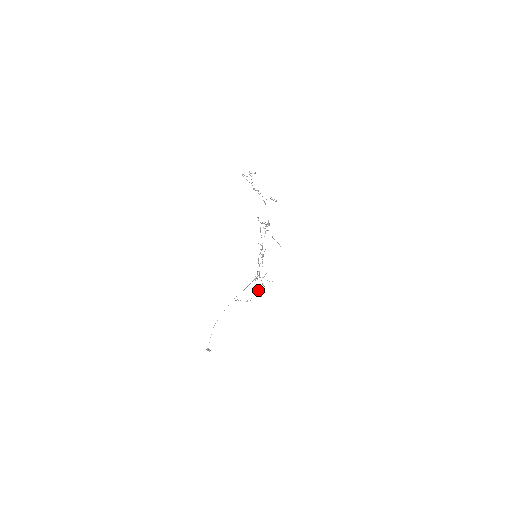
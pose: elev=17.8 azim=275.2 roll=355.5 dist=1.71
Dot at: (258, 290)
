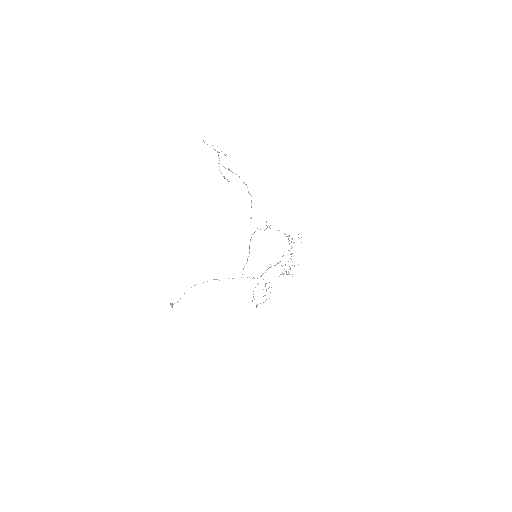
Dot at: (253, 294)
